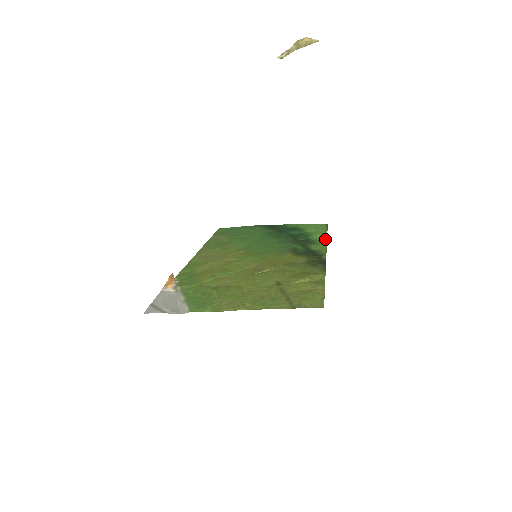
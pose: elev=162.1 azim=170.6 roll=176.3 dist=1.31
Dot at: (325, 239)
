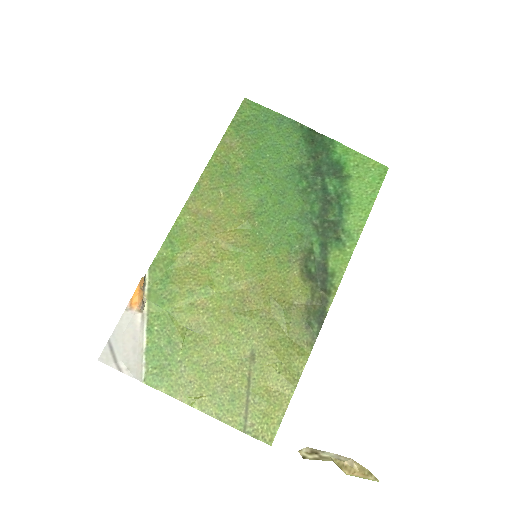
Dot at: (358, 235)
